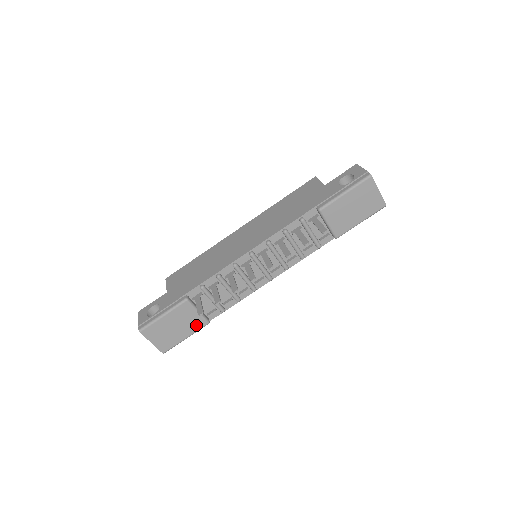
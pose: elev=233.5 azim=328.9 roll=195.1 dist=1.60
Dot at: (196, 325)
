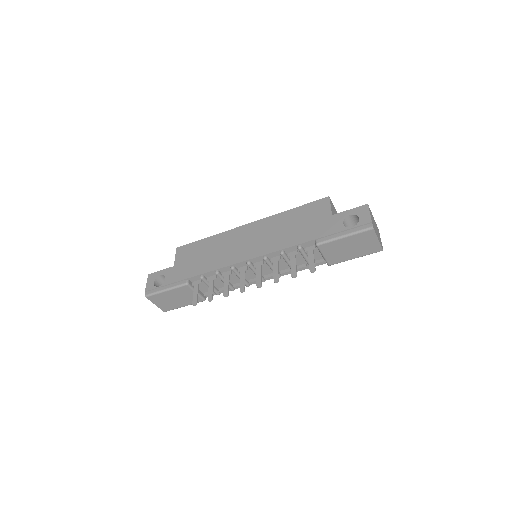
Dot at: occluded
